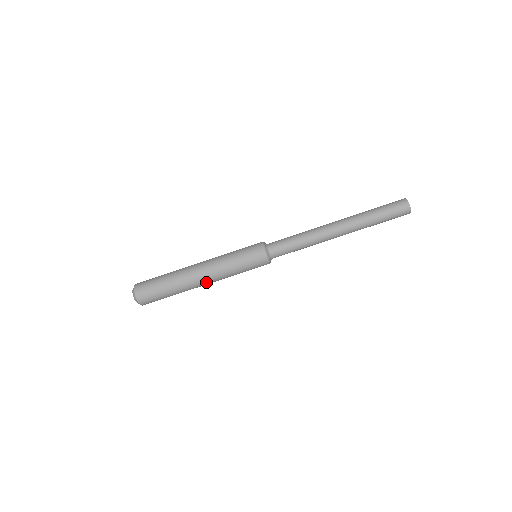
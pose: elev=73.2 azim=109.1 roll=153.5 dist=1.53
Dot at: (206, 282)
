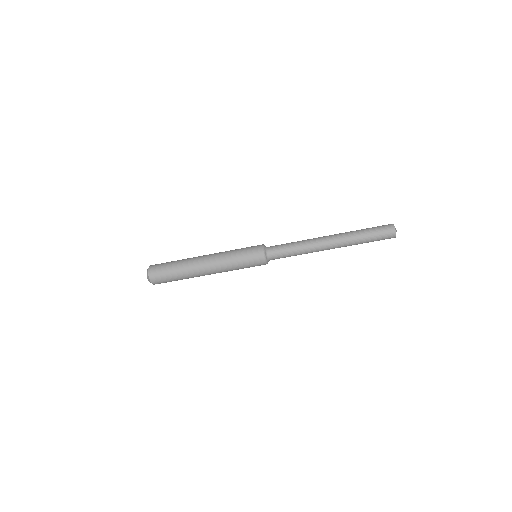
Dot at: occluded
